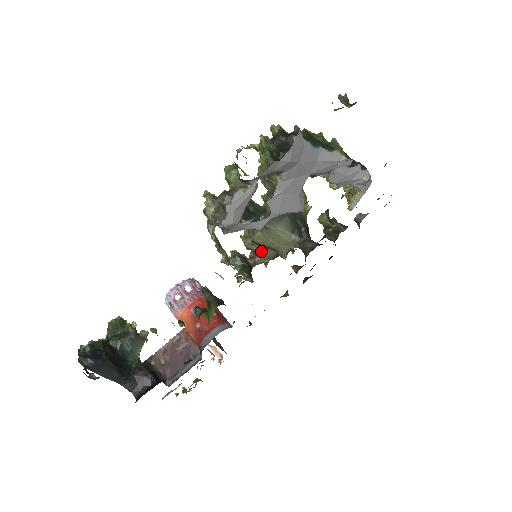
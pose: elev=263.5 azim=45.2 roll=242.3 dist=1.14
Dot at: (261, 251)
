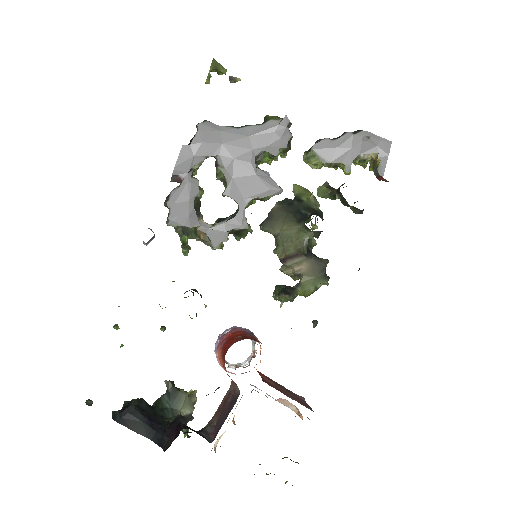
Dot at: (297, 268)
